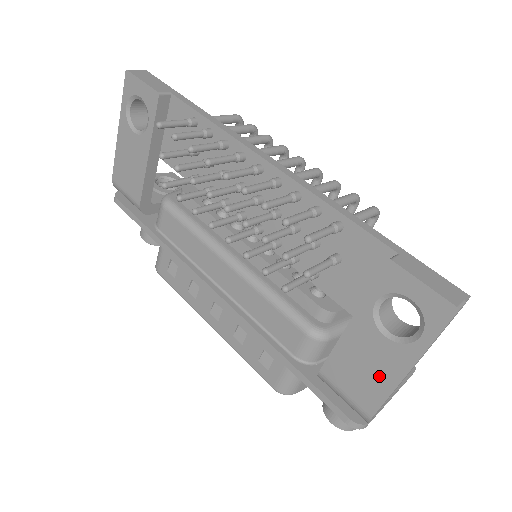
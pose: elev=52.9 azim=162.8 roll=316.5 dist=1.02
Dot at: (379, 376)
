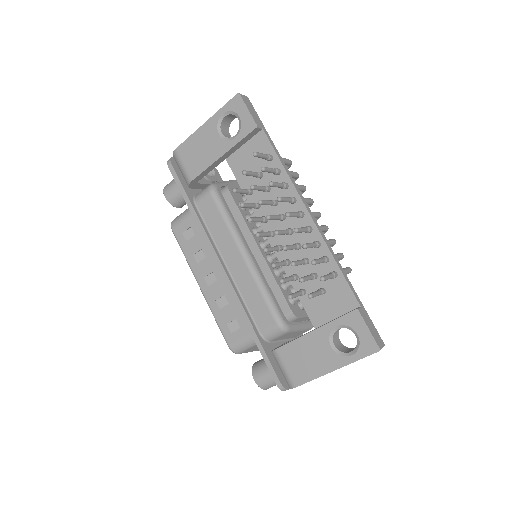
Dot at: (315, 366)
